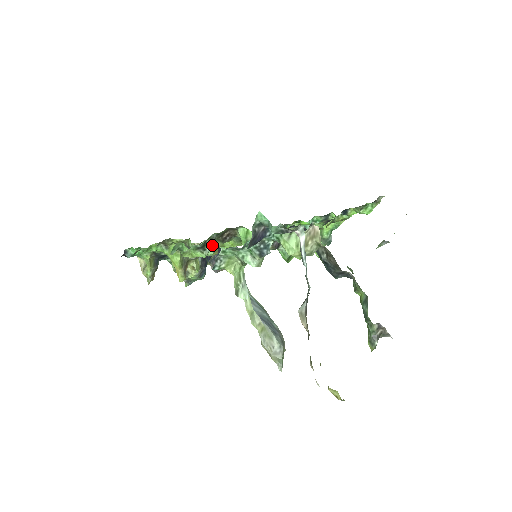
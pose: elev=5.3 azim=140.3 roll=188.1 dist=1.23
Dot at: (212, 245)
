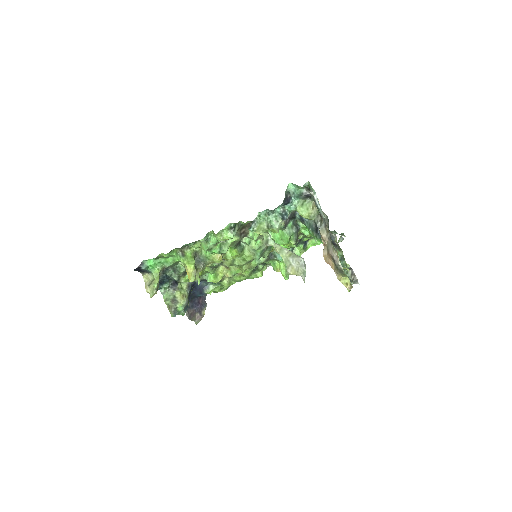
Dot at: (227, 244)
